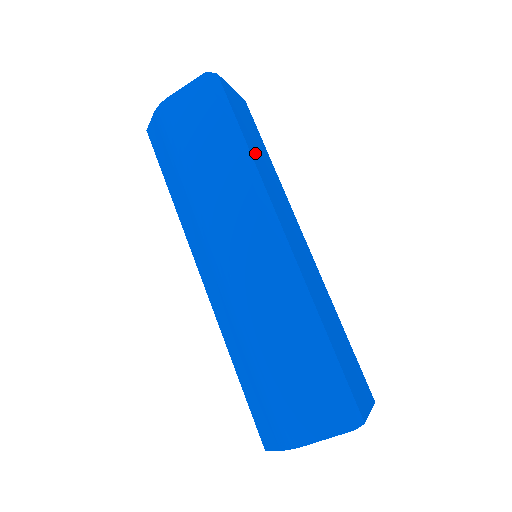
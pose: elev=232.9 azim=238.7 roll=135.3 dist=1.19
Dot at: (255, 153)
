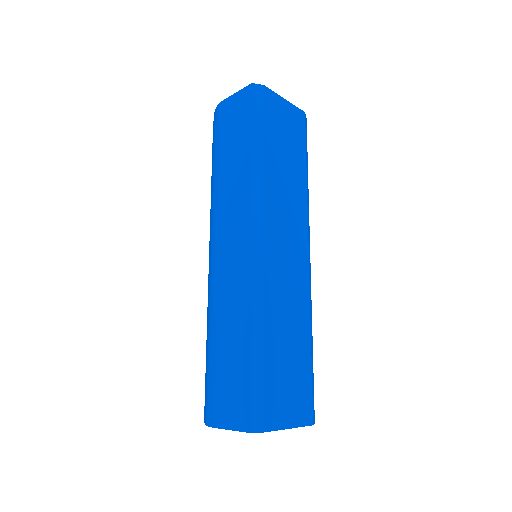
Dot at: (275, 164)
